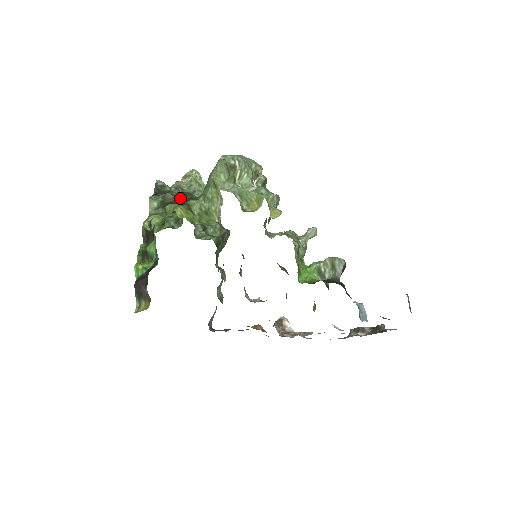
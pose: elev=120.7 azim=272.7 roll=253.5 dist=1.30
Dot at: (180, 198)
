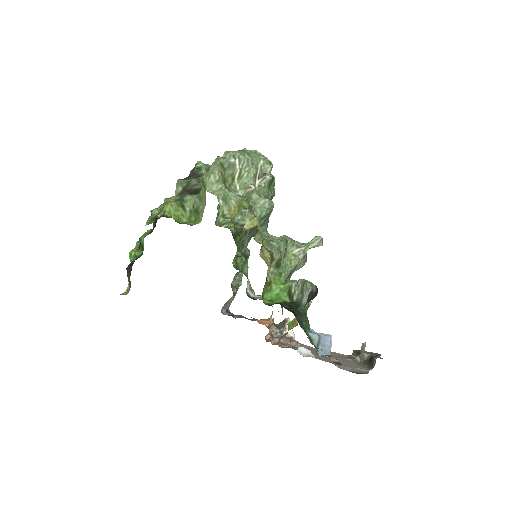
Dot at: (201, 185)
